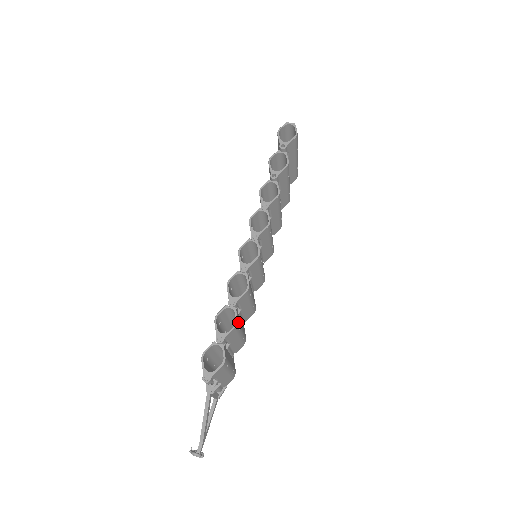
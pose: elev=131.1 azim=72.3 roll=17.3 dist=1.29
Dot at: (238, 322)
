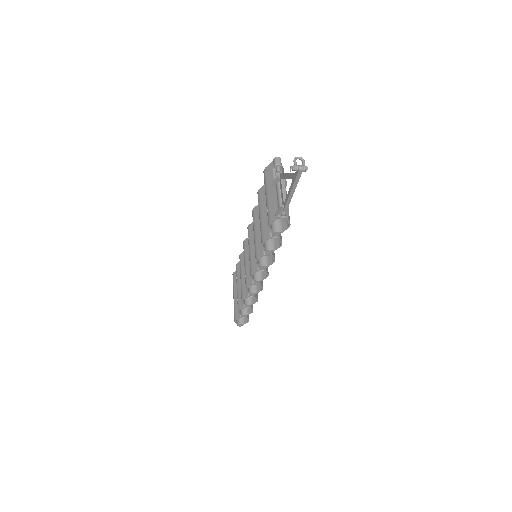
Dot at: occluded
